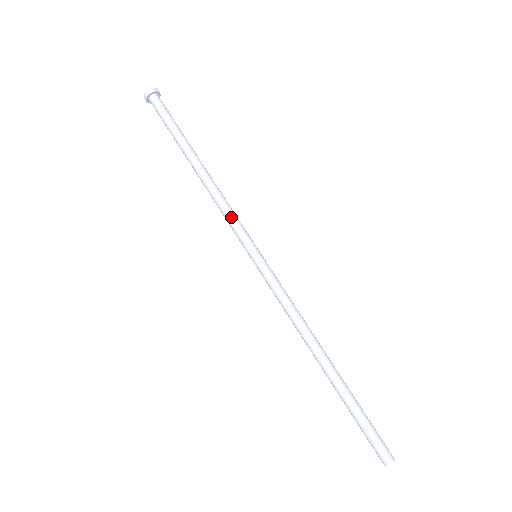
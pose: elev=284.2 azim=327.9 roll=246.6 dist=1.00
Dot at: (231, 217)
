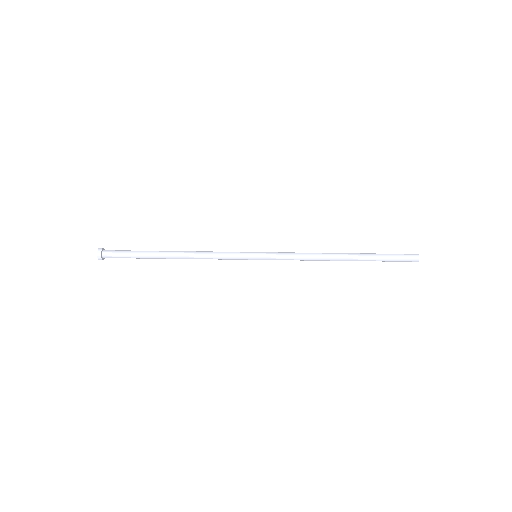
Dot at: (222, 258)
